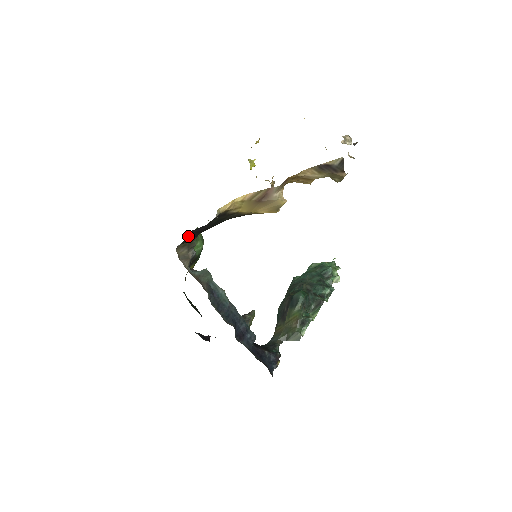
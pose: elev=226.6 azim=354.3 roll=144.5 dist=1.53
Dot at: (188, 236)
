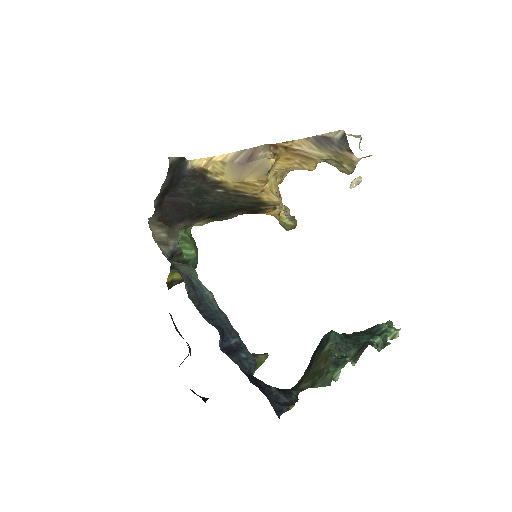
Dot at: (164, 209)
